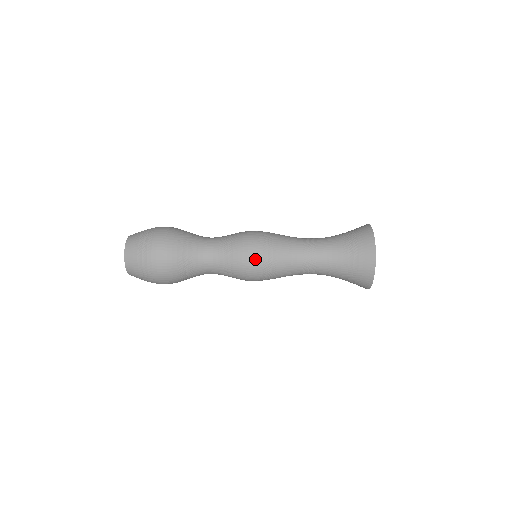
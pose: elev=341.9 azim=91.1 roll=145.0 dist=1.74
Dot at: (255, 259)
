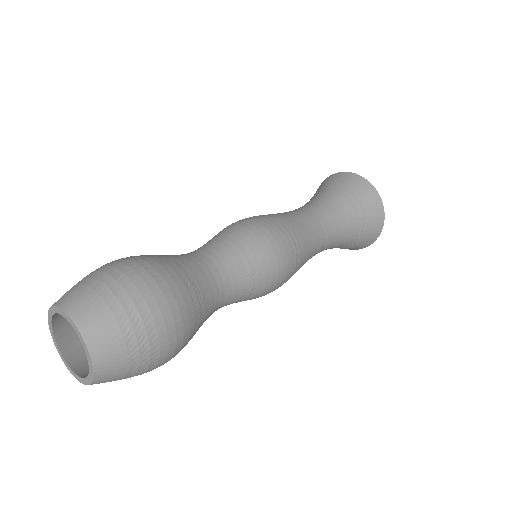
Dot at: (283, 281)
